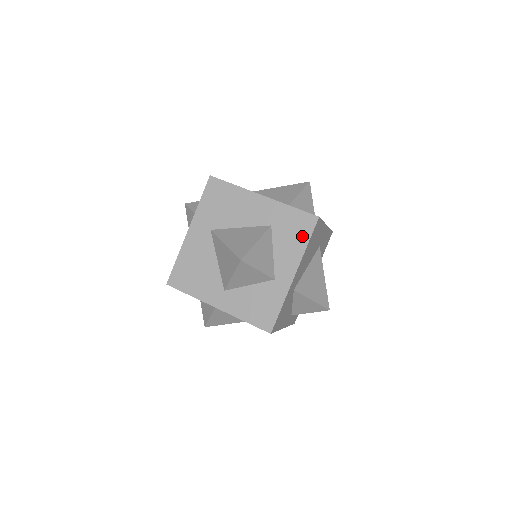
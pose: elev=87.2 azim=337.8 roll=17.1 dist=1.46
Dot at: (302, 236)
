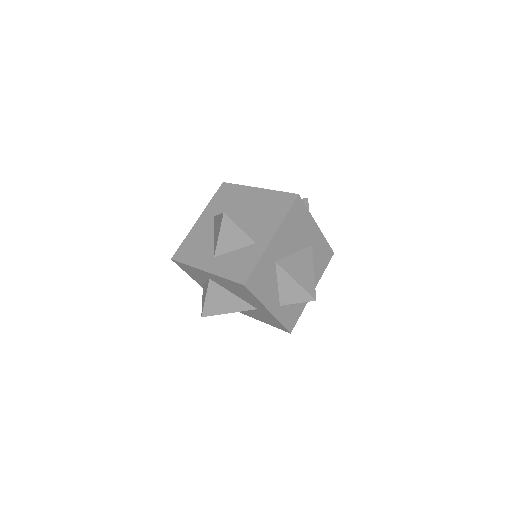
Dot at: (283, 209)
